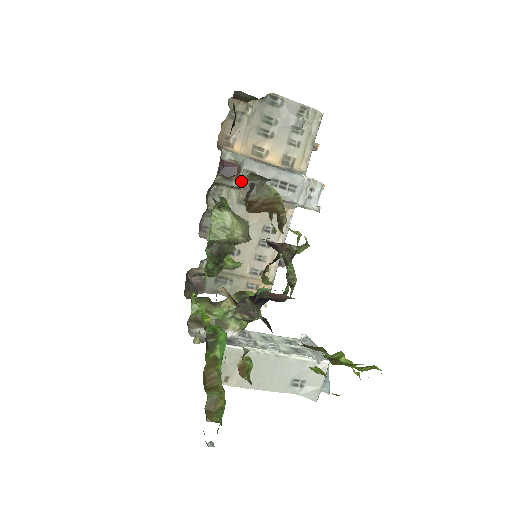
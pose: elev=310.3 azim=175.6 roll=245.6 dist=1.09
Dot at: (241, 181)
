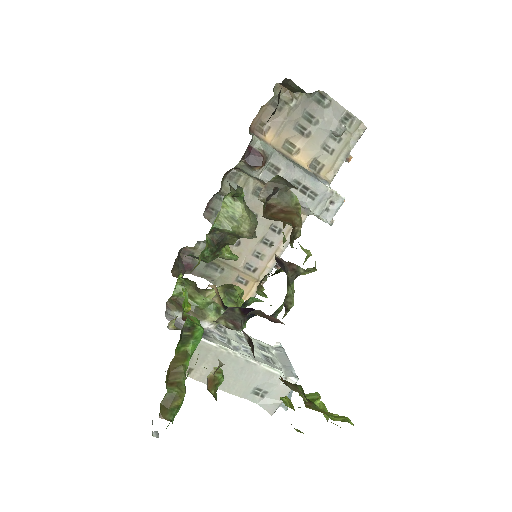
Dot at: (263, 173)
